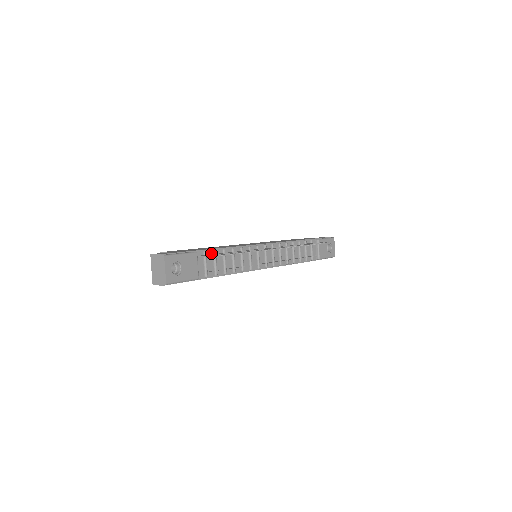
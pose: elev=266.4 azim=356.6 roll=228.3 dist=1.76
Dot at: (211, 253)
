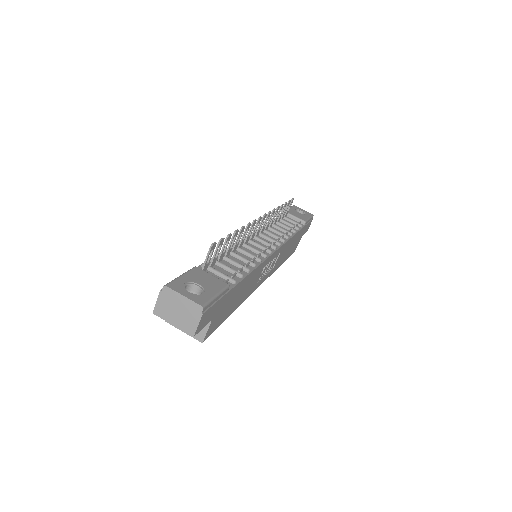
Dot at: occluded
